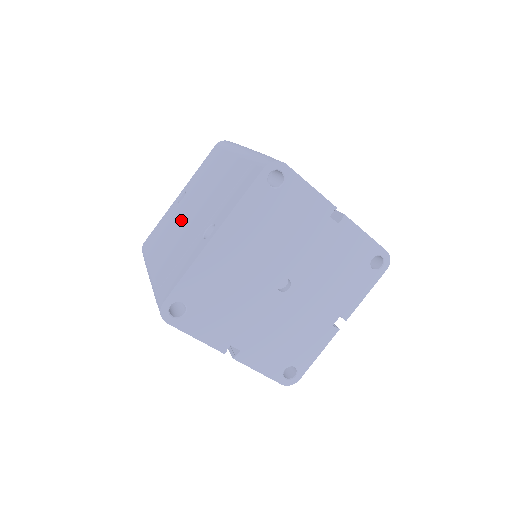
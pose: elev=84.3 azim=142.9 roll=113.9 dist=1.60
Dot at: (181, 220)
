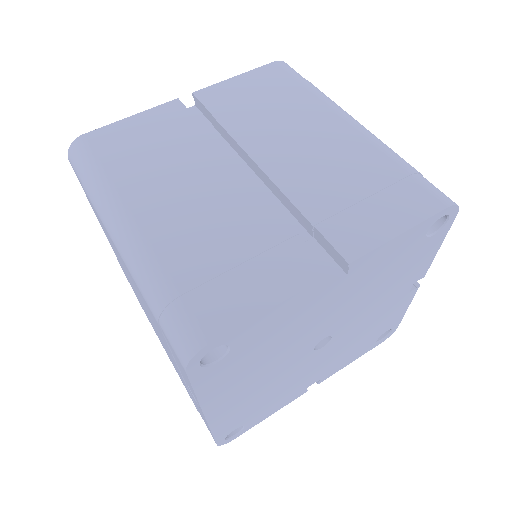
Dot at: occluded
